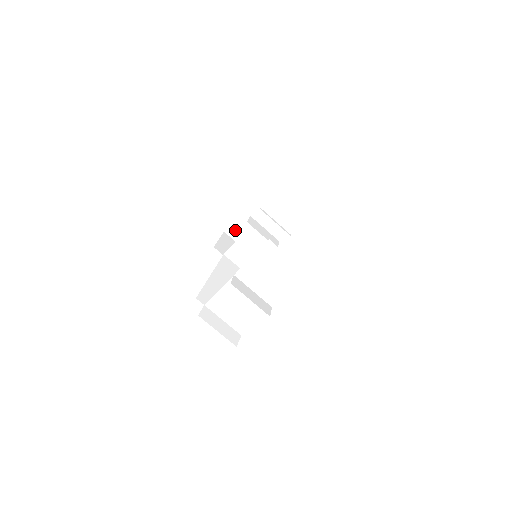
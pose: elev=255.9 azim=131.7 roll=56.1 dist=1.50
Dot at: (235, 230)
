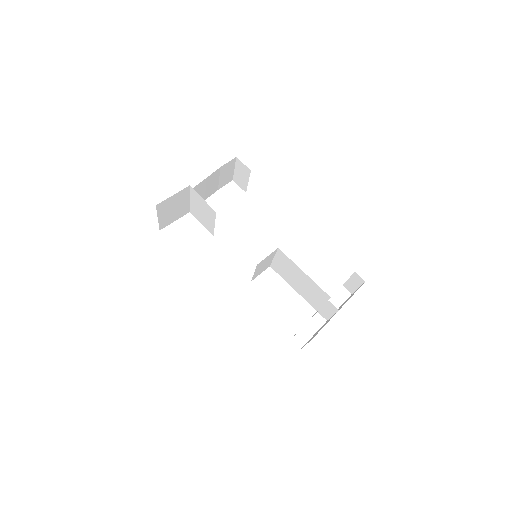
Dot at: (166, 203)
